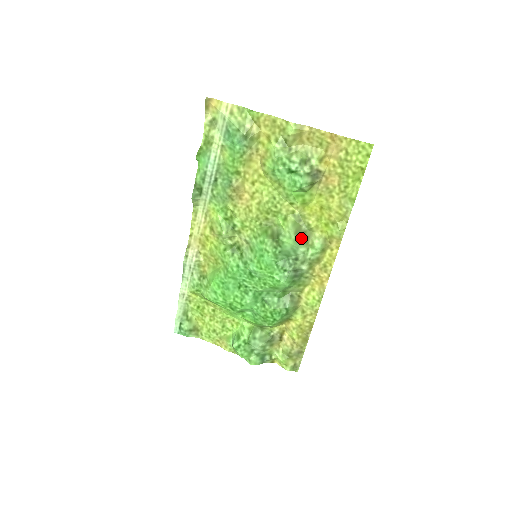
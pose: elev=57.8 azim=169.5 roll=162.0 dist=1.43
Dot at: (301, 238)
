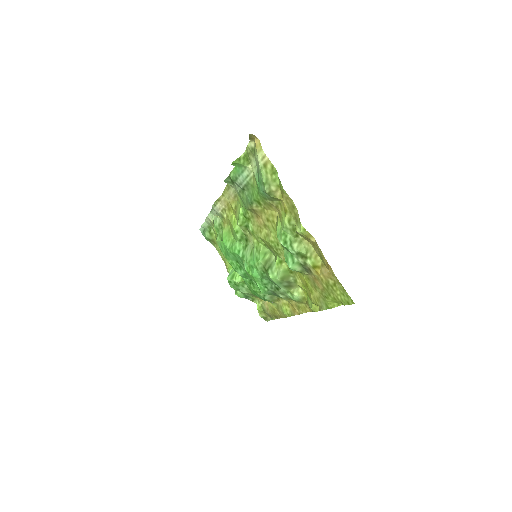
Dot at: (285, 283)
